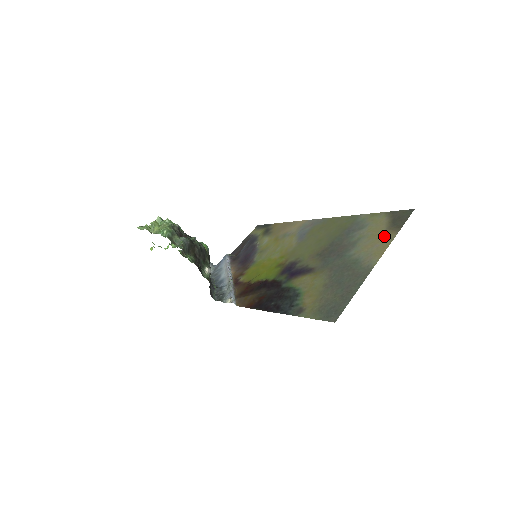
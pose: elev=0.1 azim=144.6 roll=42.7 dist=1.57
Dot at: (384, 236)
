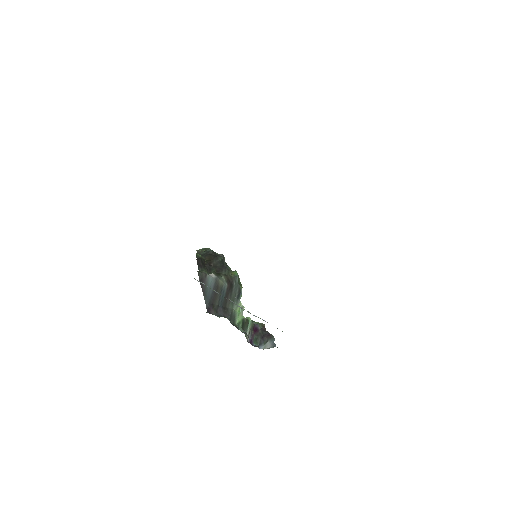
Dot at: occluded
